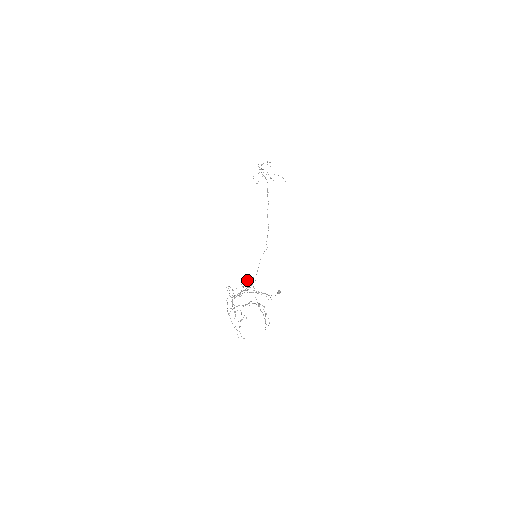
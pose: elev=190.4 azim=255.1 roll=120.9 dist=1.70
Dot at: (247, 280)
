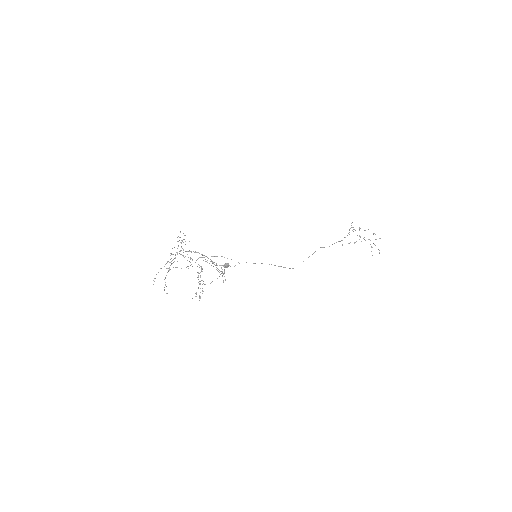
Dot at: occluded
